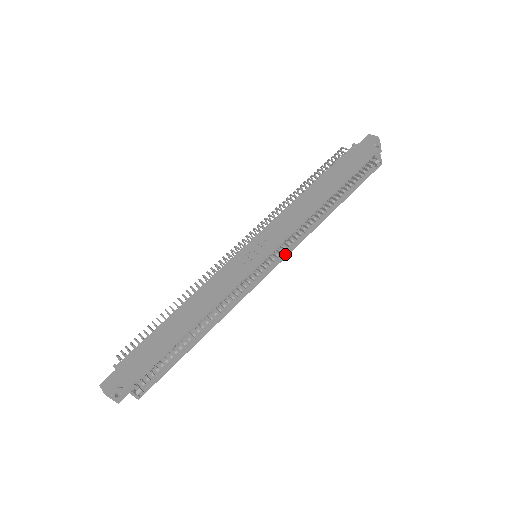
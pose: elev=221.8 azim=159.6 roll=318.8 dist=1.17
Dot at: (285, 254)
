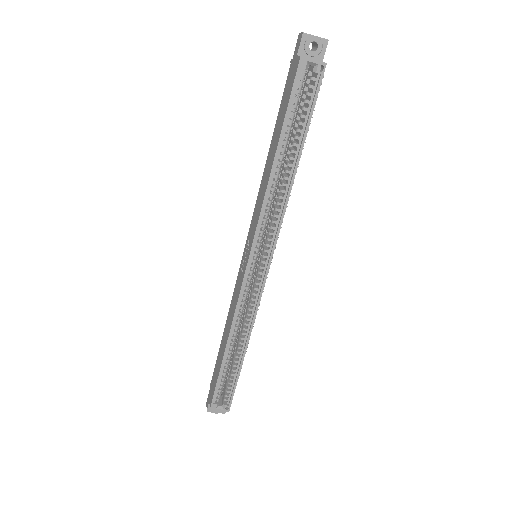
Dot at: (273, 245)
